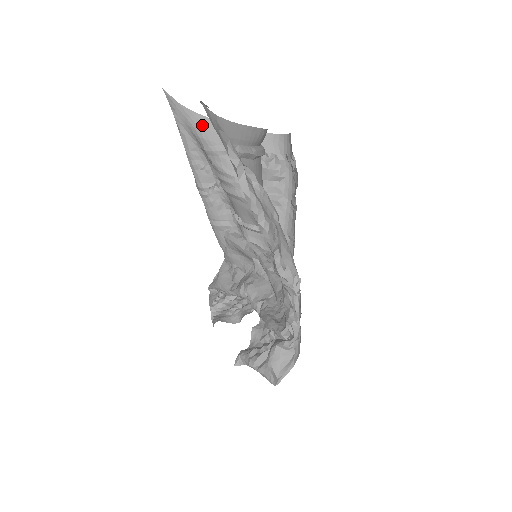
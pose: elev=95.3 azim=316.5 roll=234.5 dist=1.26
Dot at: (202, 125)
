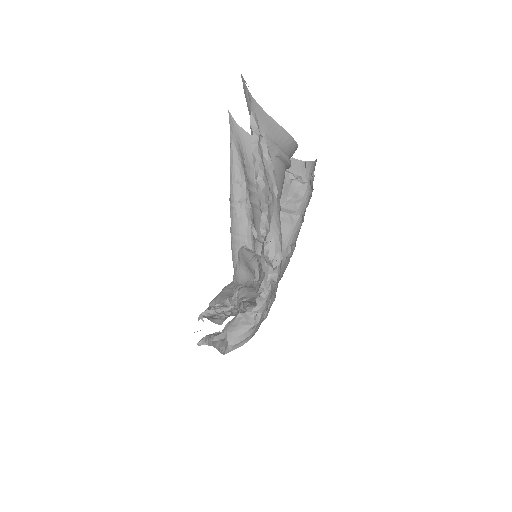
Dot at: (249, 142)
